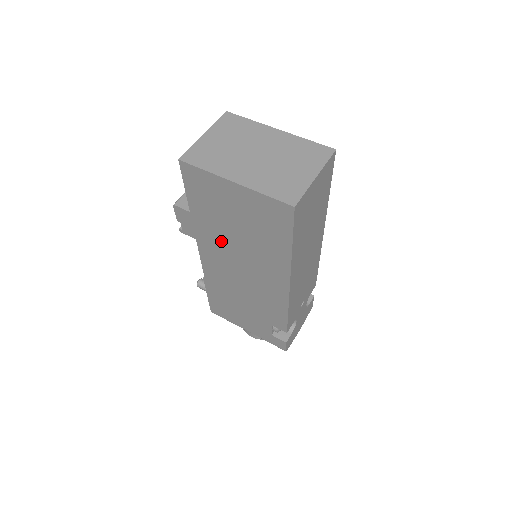
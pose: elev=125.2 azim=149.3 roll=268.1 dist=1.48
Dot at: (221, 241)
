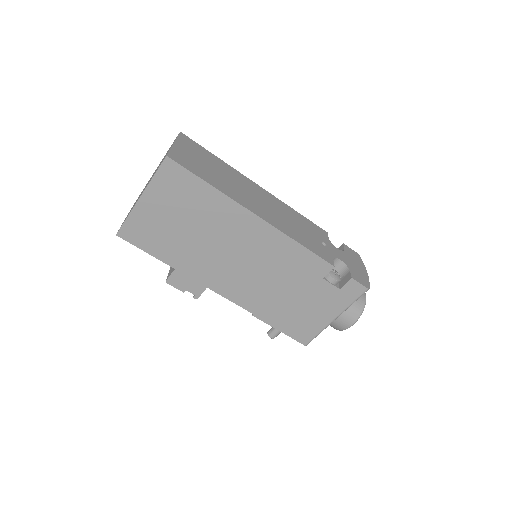
Dot at: (203, 257)
